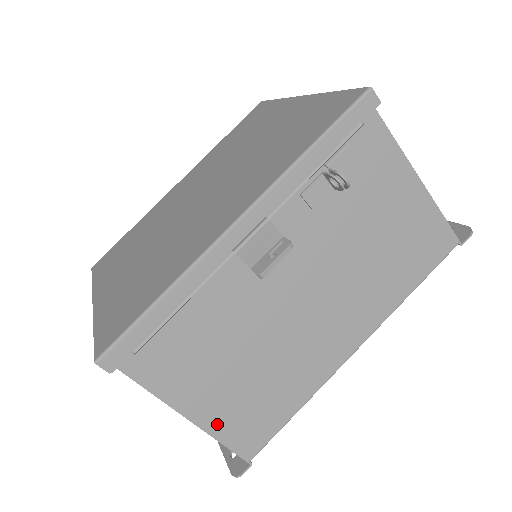
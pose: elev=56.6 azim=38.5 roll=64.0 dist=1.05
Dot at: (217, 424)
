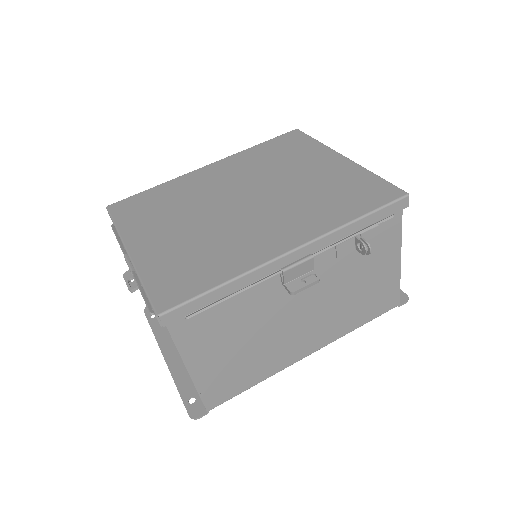
Dot at: (204, 380)
